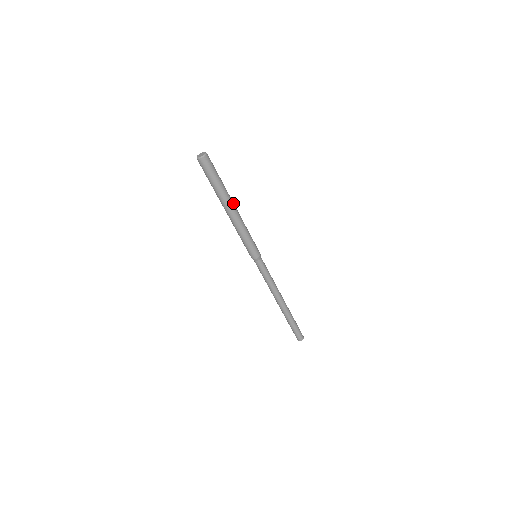
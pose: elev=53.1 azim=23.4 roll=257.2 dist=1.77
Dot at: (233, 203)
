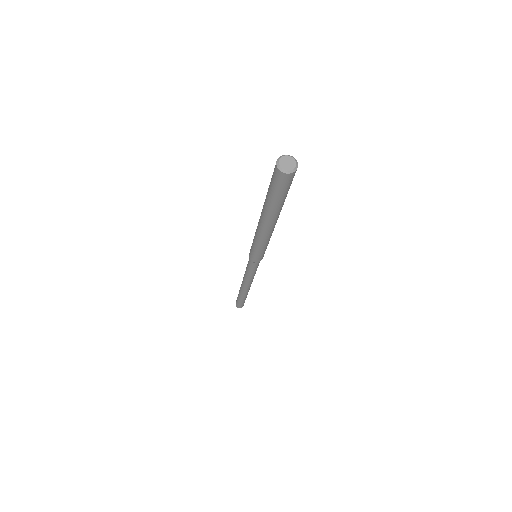
Dot at: occluded
